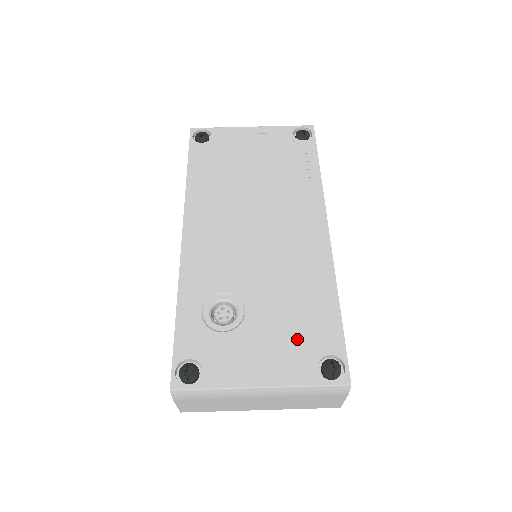
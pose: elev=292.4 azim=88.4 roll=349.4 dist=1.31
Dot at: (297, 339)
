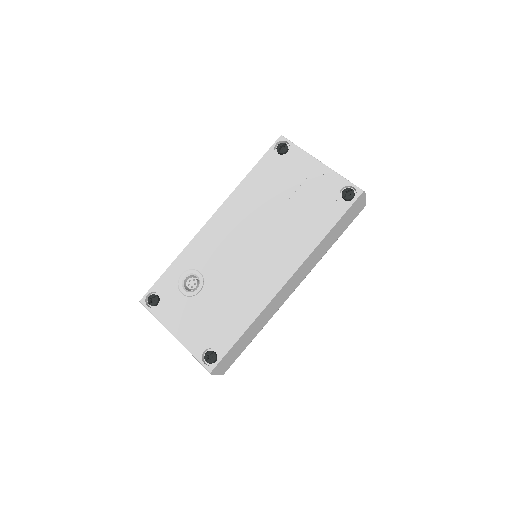
Dot at: (209, 328)
